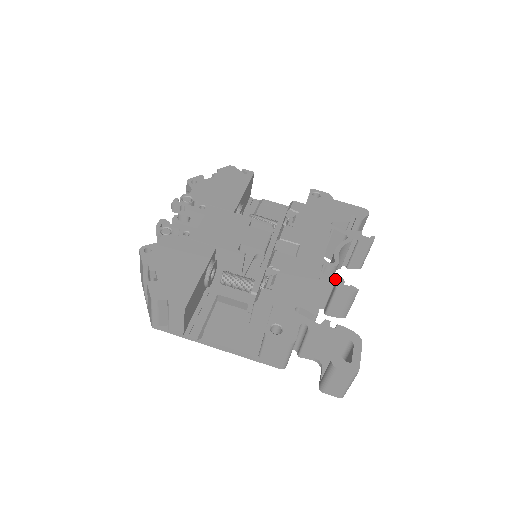
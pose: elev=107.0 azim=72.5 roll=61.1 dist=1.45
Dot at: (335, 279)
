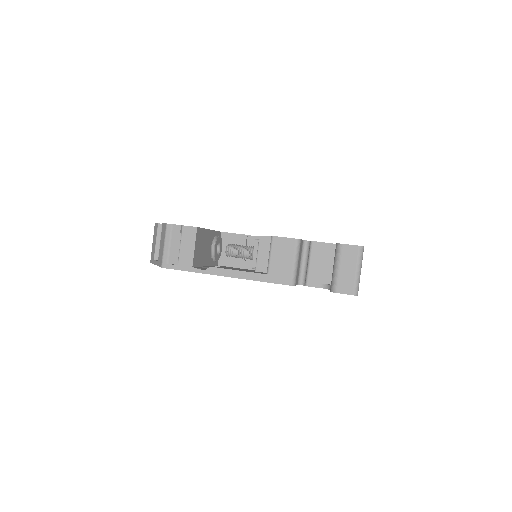
Dot at: occluded
